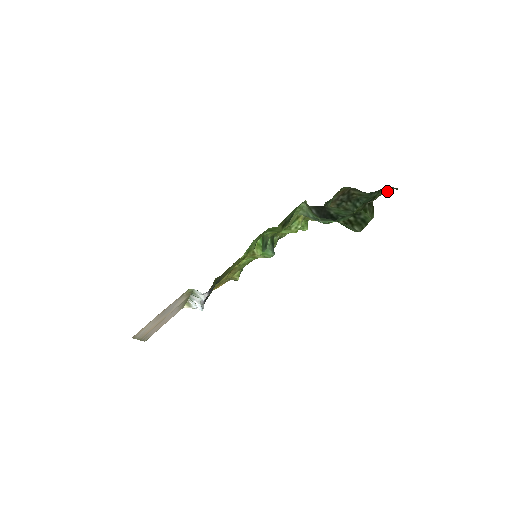
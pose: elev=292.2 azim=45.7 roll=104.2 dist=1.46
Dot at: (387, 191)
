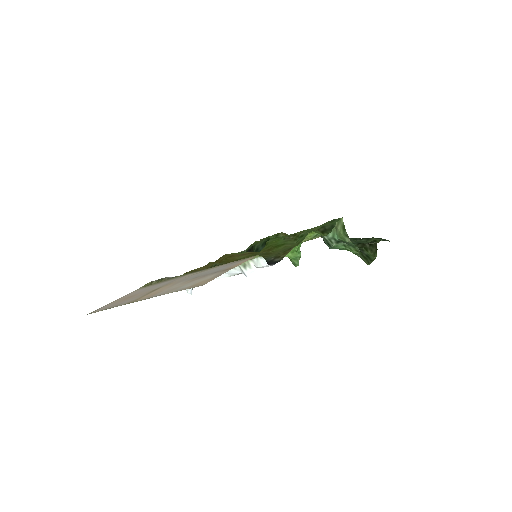
Dot at: occluded
